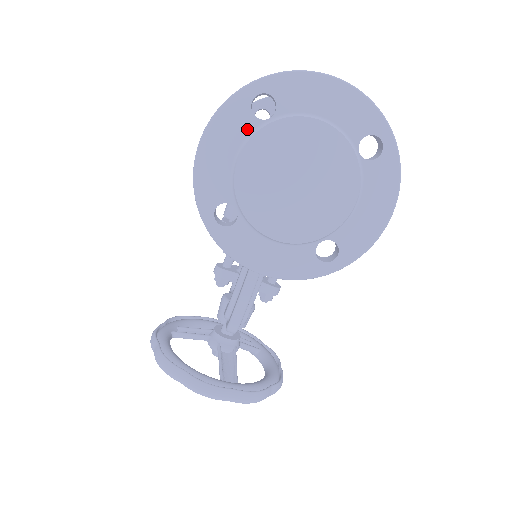
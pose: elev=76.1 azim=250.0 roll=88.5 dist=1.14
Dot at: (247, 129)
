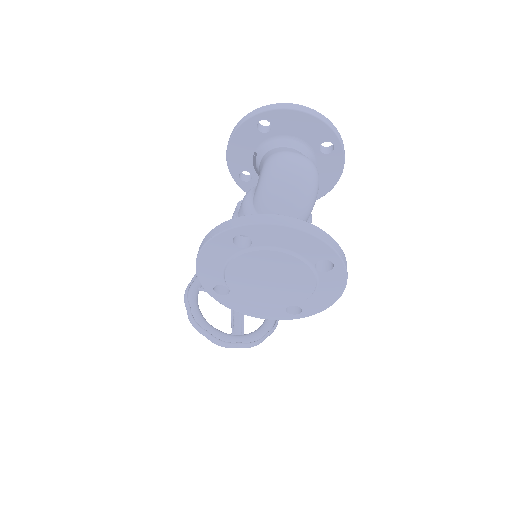
Dot at: (231, 252)
